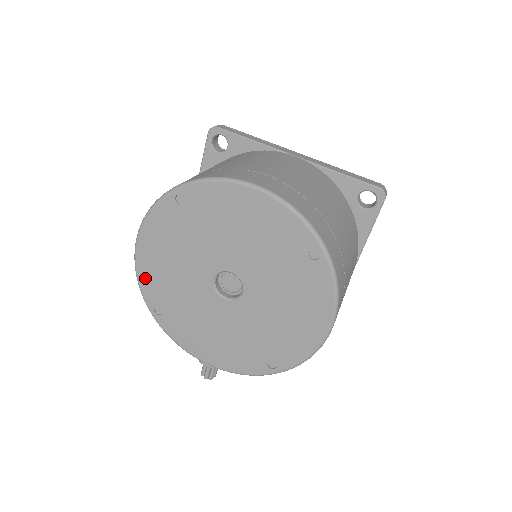
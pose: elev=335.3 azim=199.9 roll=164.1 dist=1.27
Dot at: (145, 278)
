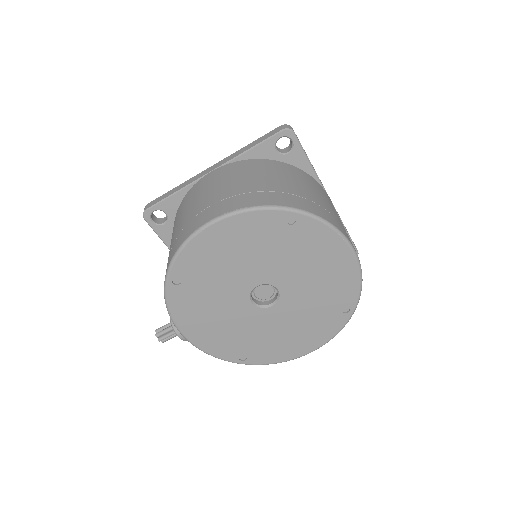
Dot at: (192, 252)
